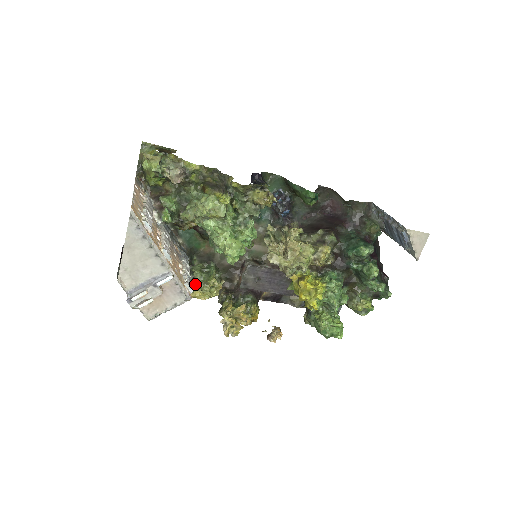
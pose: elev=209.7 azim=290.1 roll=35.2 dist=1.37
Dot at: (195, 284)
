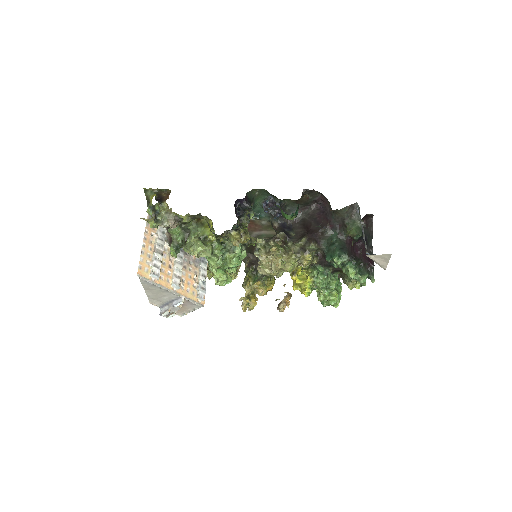
Dot at: occluded
